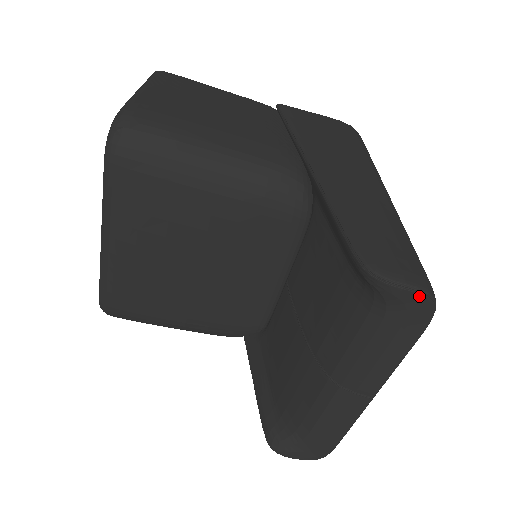
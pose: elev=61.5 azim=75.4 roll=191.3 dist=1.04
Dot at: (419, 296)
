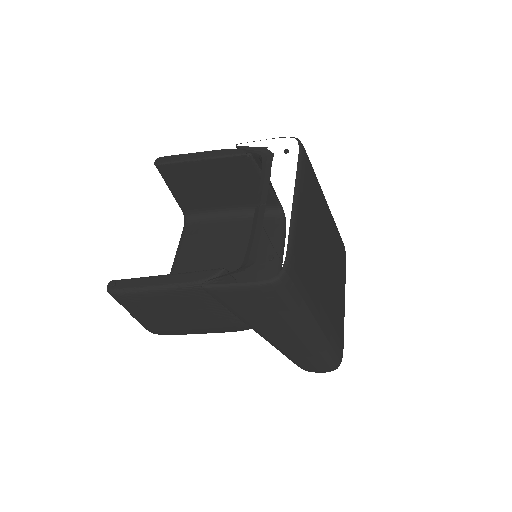
Dot at: occluded
